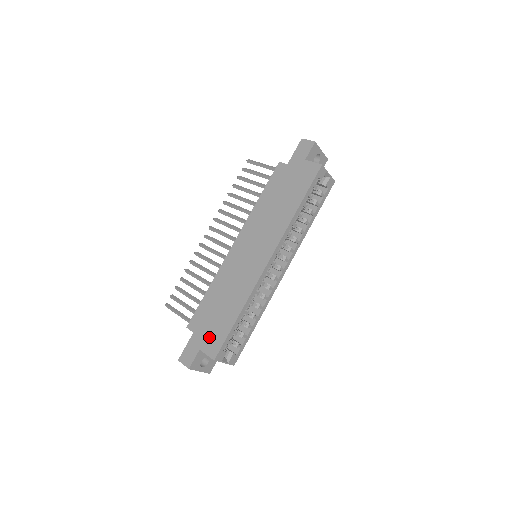
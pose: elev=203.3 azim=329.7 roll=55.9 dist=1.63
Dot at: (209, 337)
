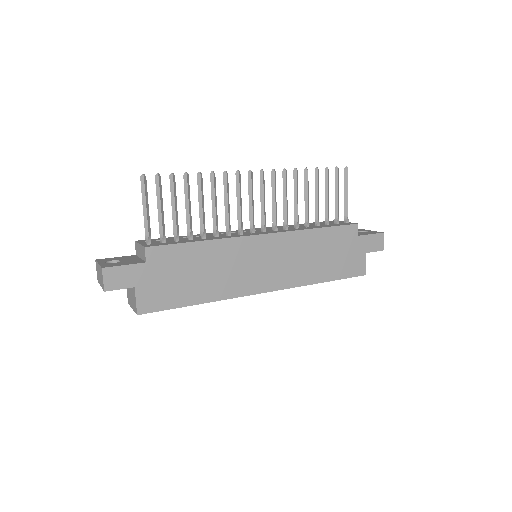
Dot at: (156, 288)
